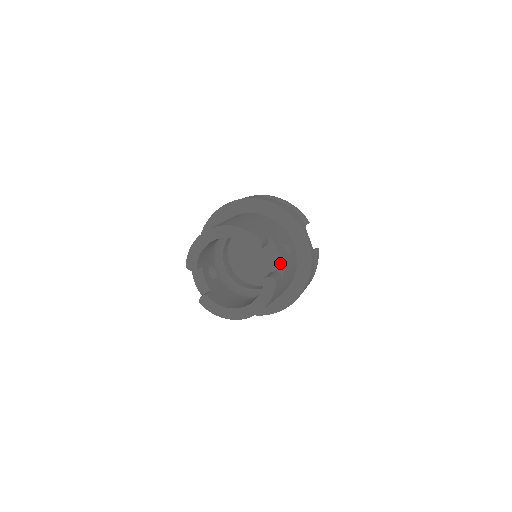
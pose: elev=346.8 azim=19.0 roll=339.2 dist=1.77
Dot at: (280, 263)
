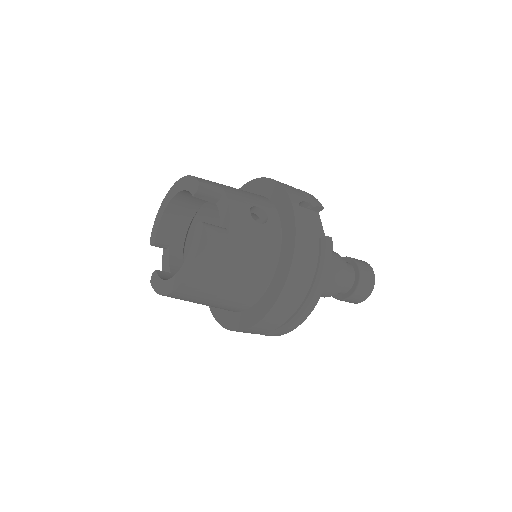
Dot at: (228, 216)
